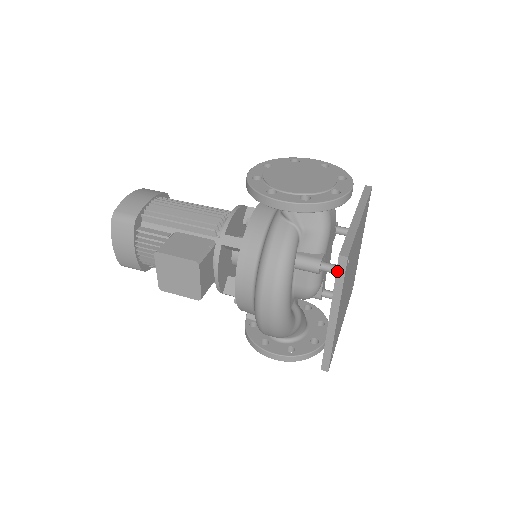
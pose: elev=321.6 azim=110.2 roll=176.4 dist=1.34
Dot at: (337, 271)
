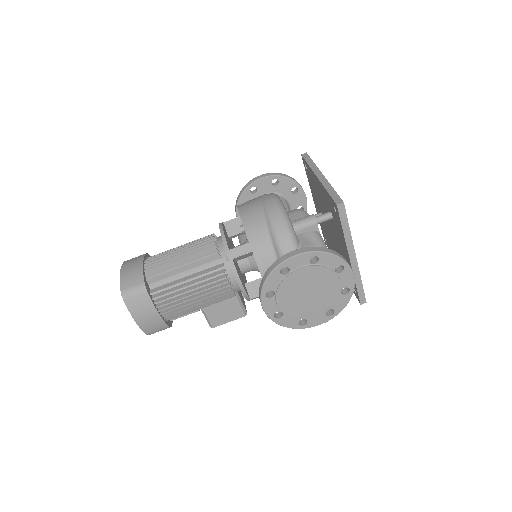
Dot at: (356, 296)
